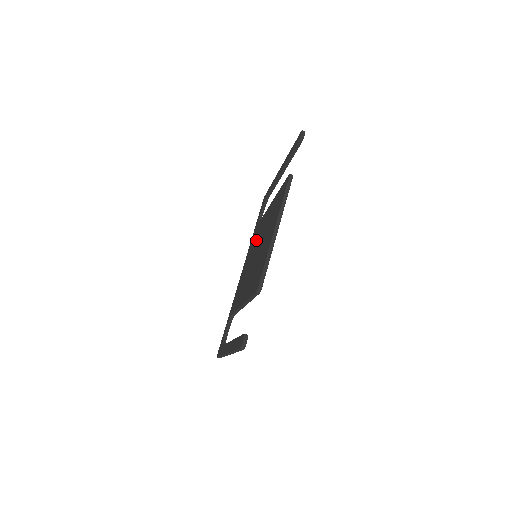
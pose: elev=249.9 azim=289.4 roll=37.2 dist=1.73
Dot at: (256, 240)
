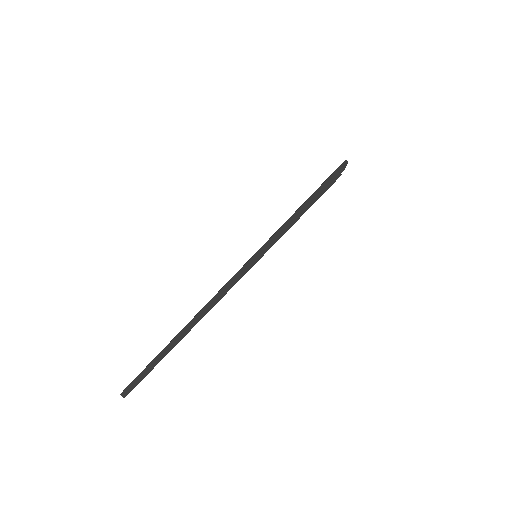
Dot at: occluded
